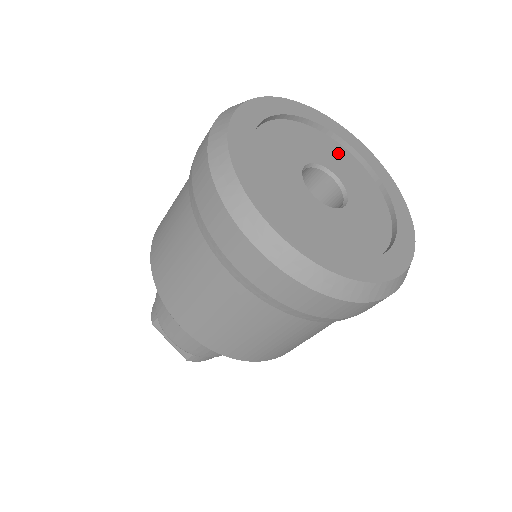
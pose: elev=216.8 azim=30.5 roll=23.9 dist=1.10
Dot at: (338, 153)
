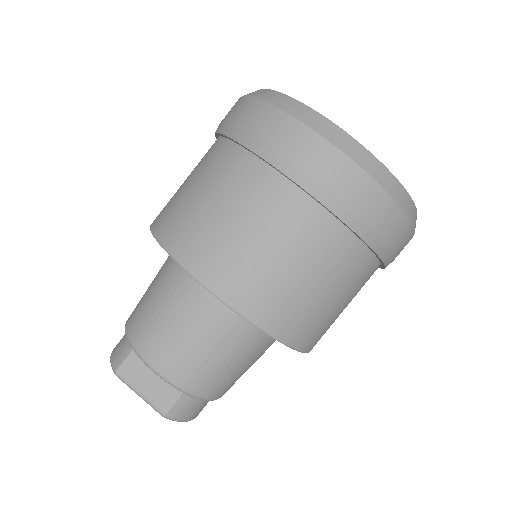
Dot at: occluded
